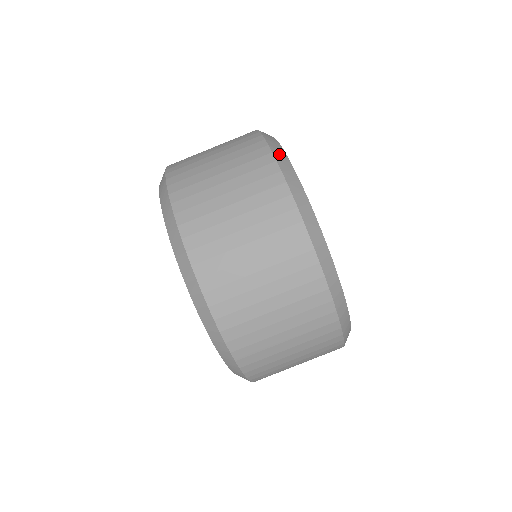
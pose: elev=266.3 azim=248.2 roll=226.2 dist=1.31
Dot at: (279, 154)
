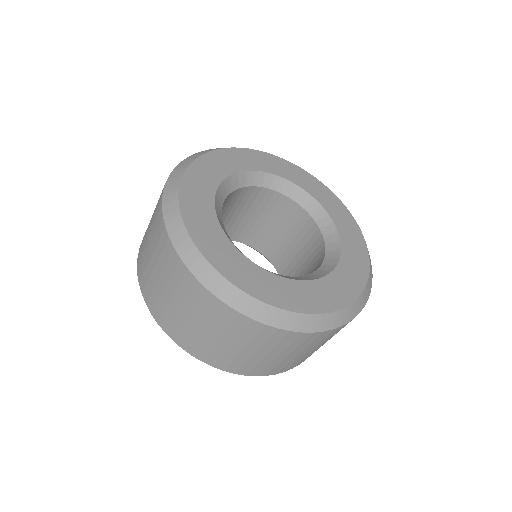
Dot at: (314, 325)
